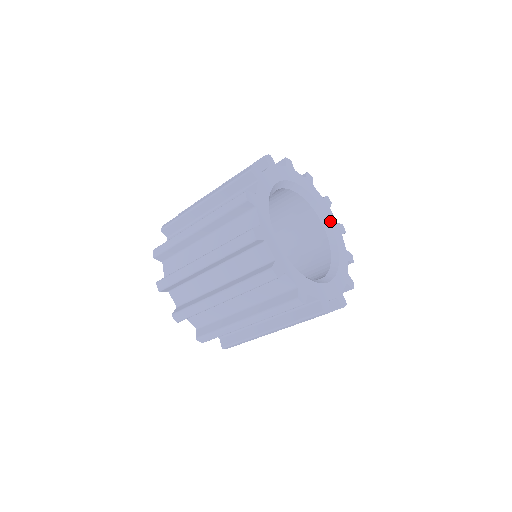
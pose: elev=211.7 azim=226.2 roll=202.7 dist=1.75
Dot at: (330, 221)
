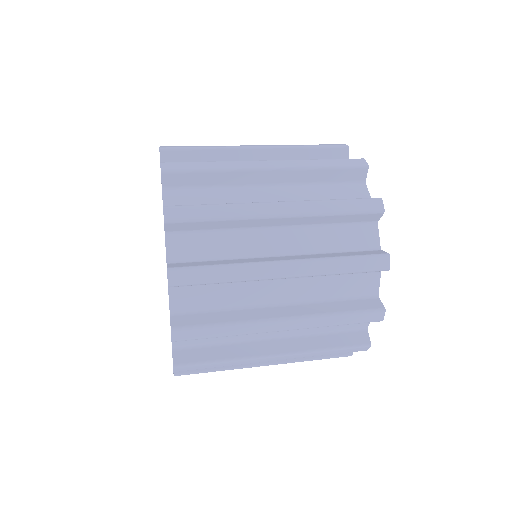
Dot at: occluded
